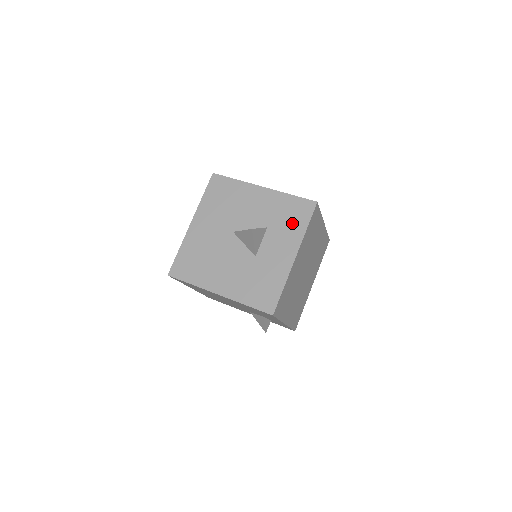
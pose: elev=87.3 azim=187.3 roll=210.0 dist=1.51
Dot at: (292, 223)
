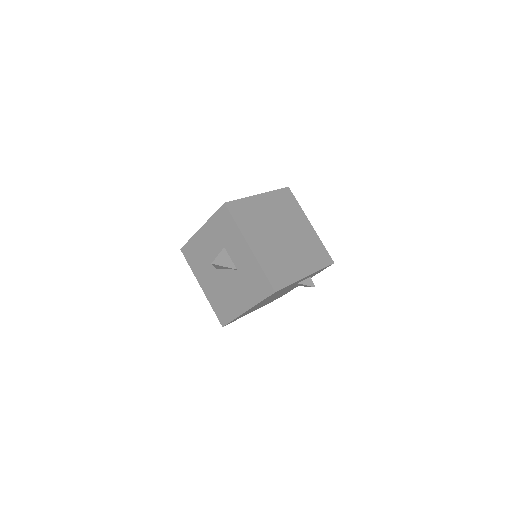
Dot at: (229, 230)
